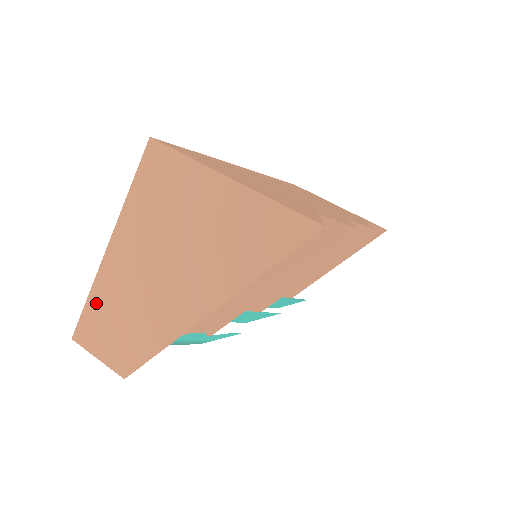
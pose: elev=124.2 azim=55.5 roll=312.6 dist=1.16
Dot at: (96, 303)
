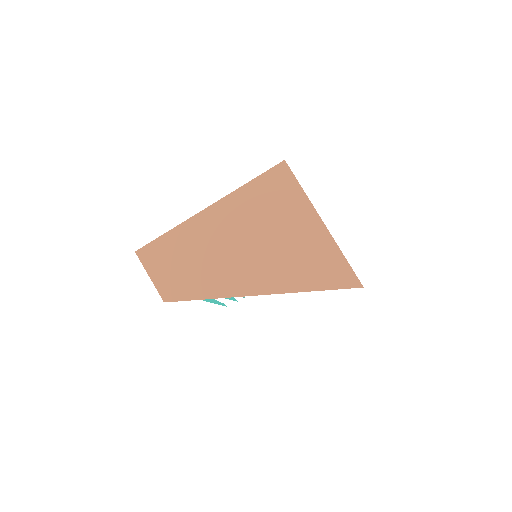
Dot at: (173, 239)
